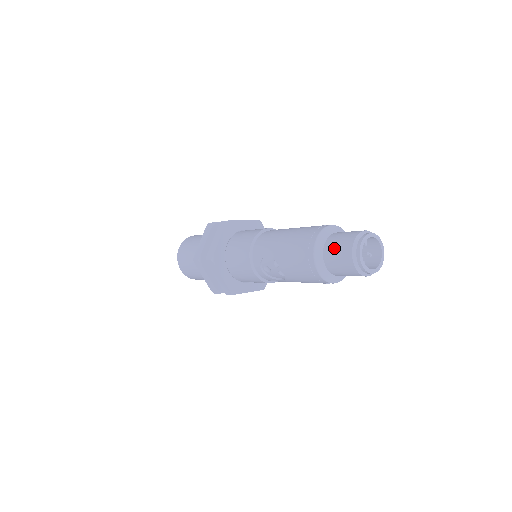
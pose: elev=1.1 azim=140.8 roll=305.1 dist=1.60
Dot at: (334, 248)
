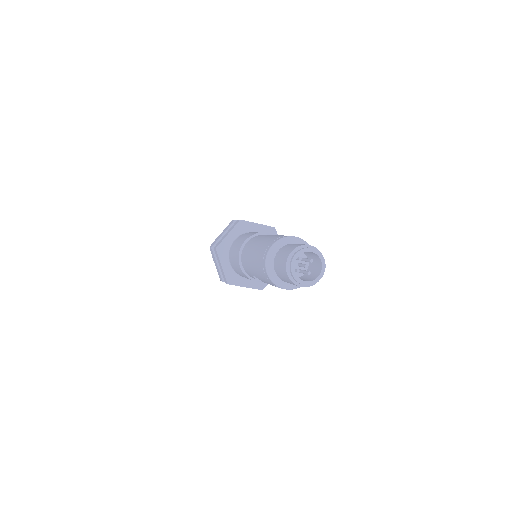
Dot at: (280, 275)
